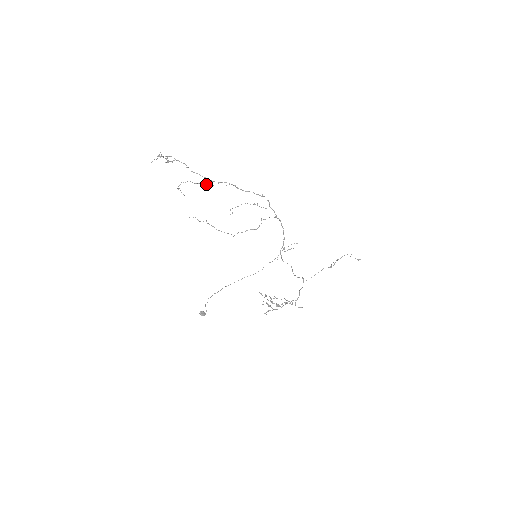
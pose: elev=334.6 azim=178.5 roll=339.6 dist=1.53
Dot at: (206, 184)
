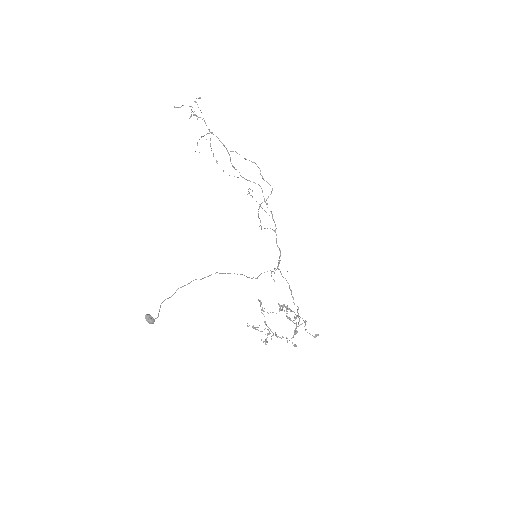
Dot at: occluded
